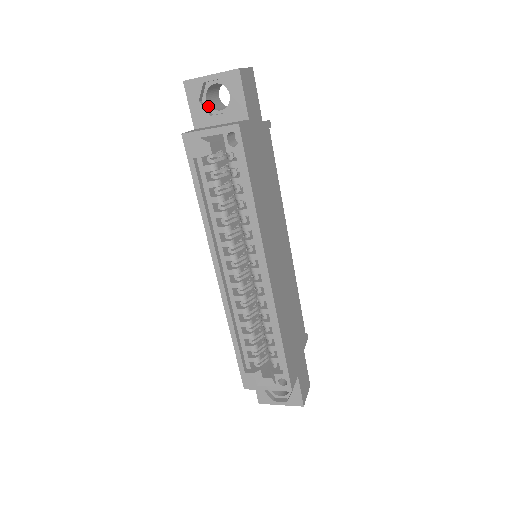
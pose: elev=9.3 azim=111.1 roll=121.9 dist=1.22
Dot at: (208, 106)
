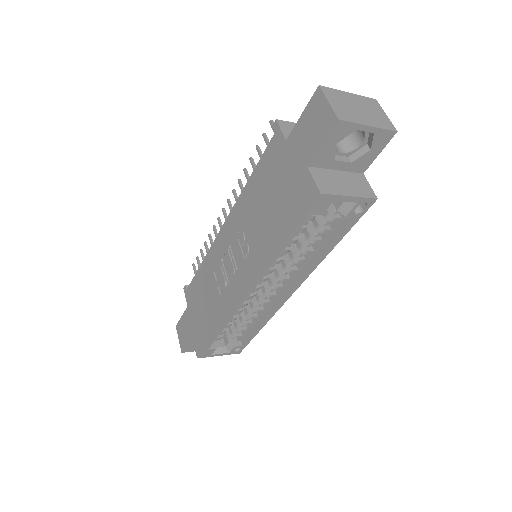
Dot at: occluded
